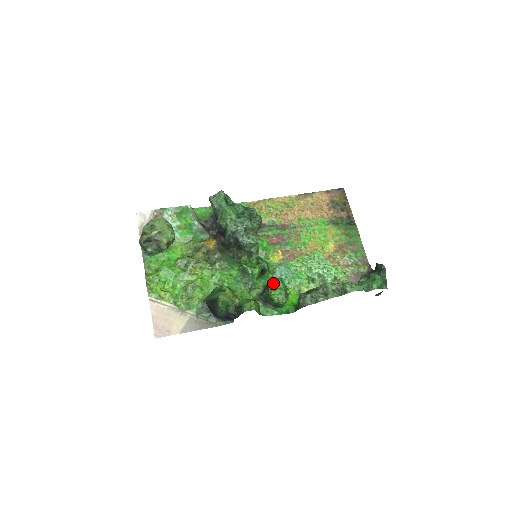
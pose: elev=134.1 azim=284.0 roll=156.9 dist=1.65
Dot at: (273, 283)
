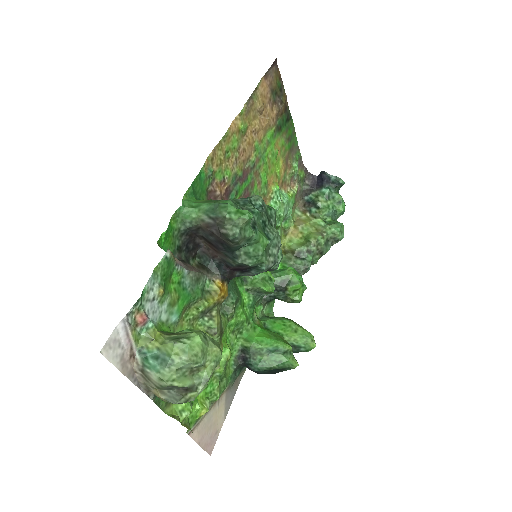
Dot at: (298, 287)
